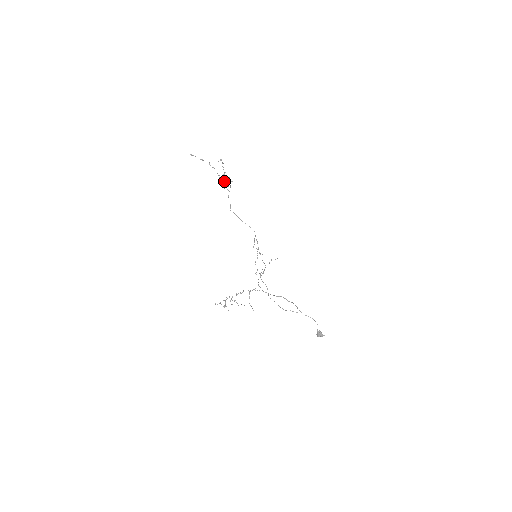
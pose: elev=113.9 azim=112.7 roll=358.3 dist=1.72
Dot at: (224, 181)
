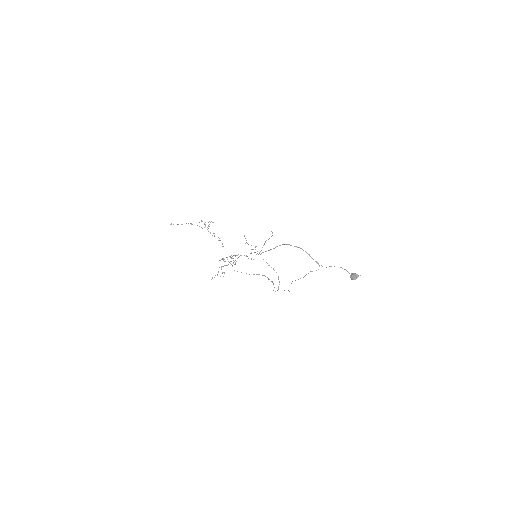
Dot at: occluded
